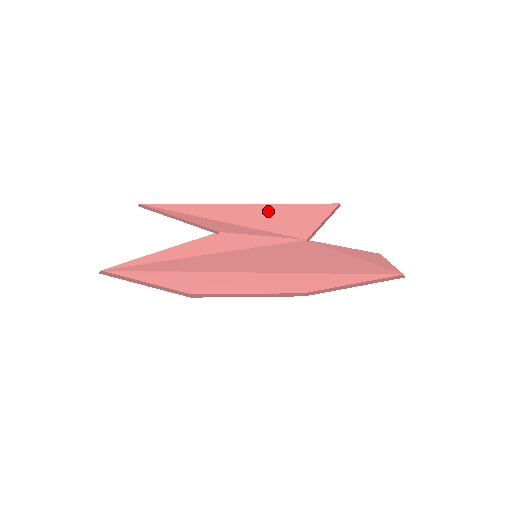
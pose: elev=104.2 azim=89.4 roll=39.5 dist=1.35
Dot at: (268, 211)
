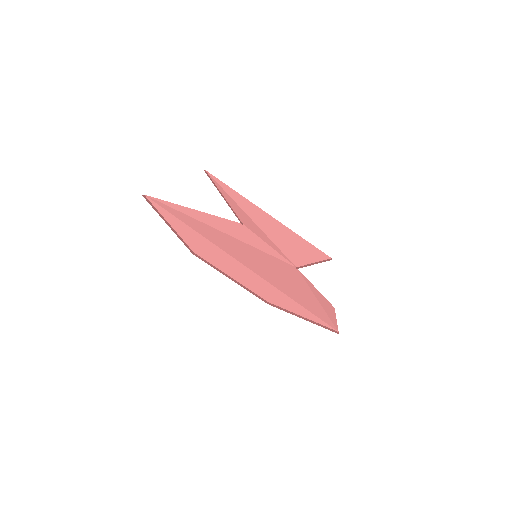
Dot at: (285, 232)
